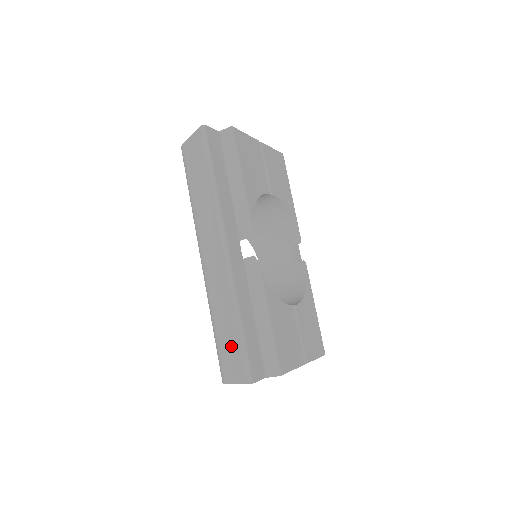
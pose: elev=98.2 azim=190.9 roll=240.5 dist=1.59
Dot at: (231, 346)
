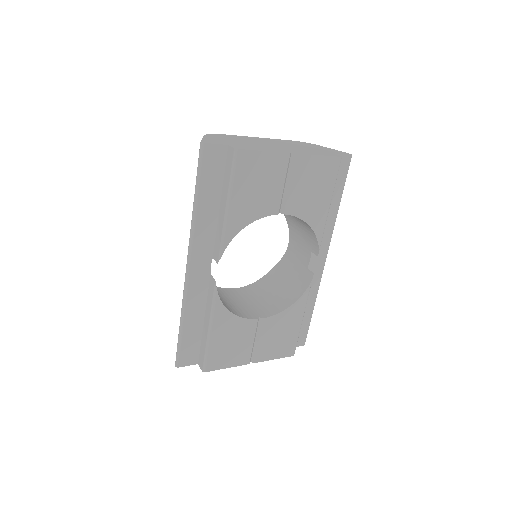
Dot at: occluded
